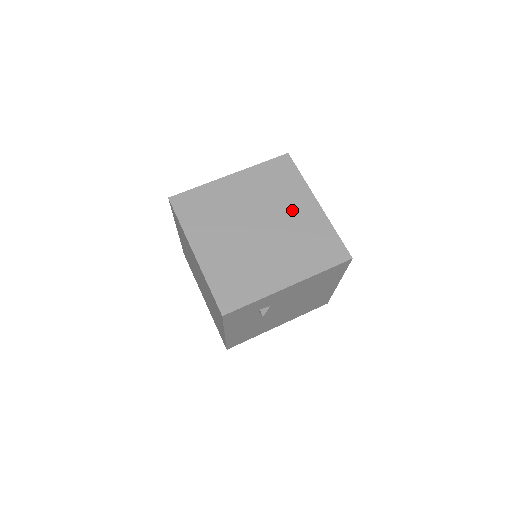
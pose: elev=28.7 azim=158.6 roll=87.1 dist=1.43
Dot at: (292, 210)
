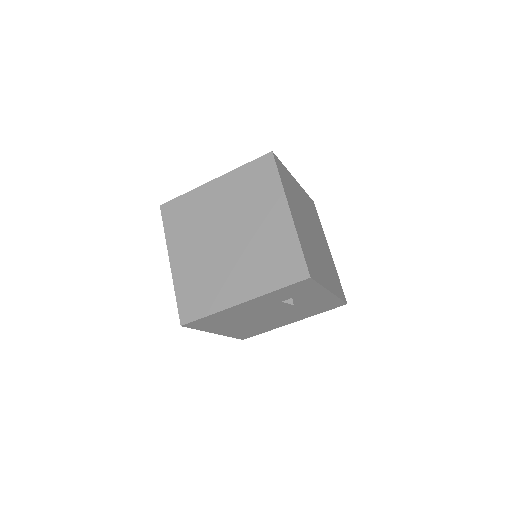
Dot at: (322, 241)
